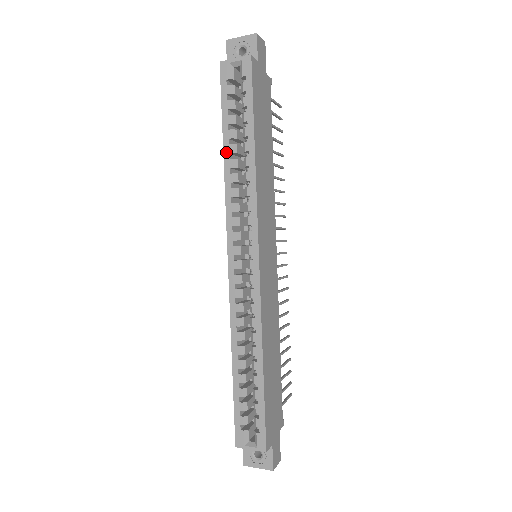
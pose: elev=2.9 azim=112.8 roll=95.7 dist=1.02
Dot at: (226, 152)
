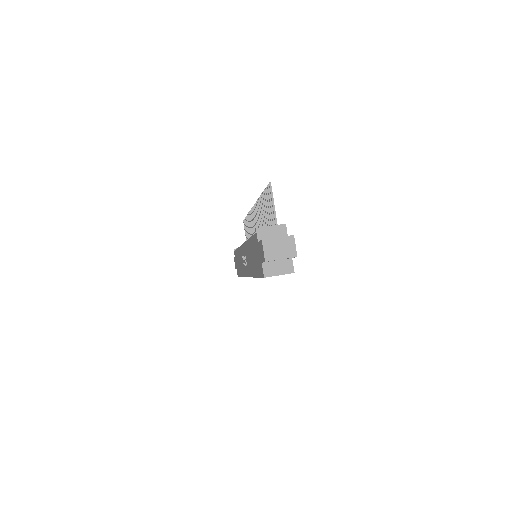
Dot at: occluded
